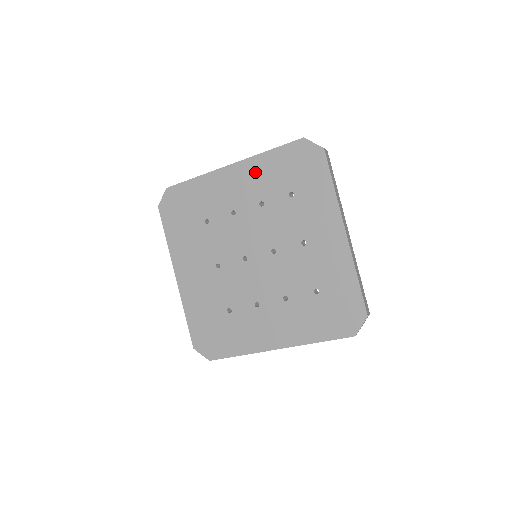
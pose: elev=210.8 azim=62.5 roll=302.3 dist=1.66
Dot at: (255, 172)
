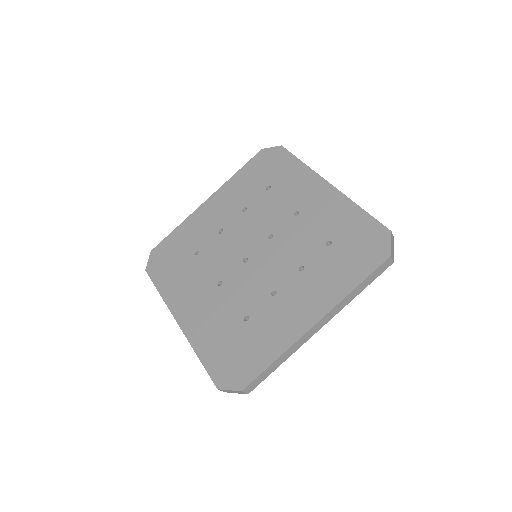
Dot at: (230, 192)
